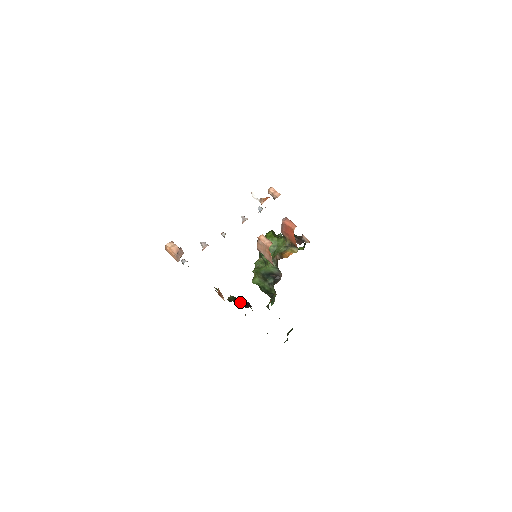
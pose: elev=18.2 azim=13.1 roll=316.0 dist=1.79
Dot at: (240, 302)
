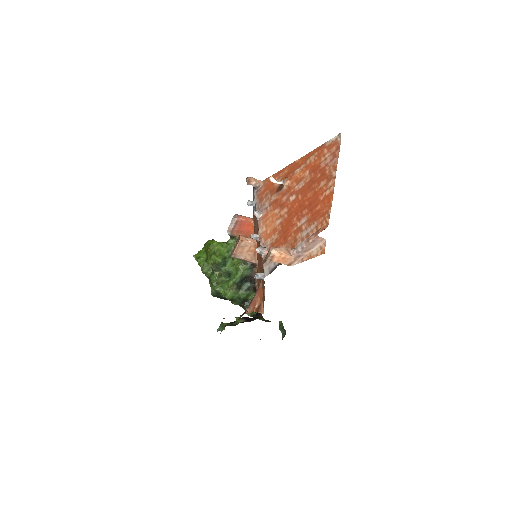
Dot at: occluded
